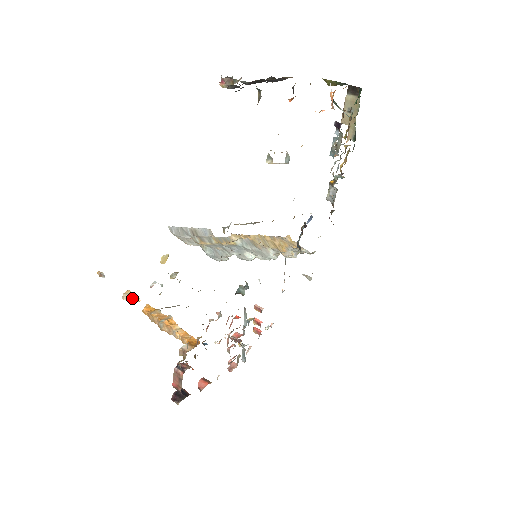
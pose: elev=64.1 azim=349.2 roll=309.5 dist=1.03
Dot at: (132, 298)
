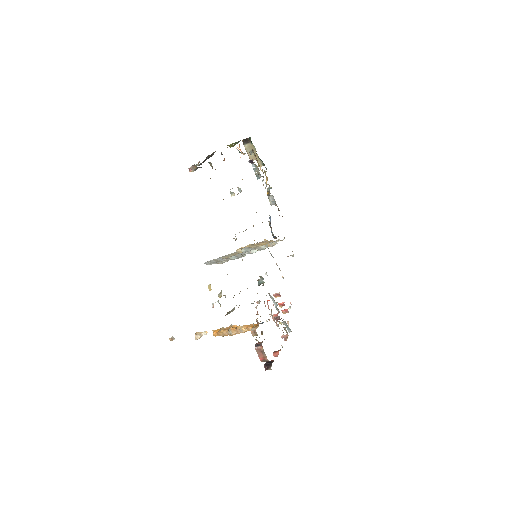
Dot at: (201, 335)
